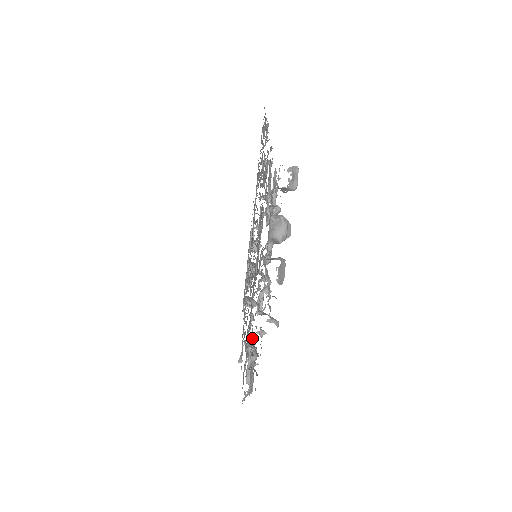
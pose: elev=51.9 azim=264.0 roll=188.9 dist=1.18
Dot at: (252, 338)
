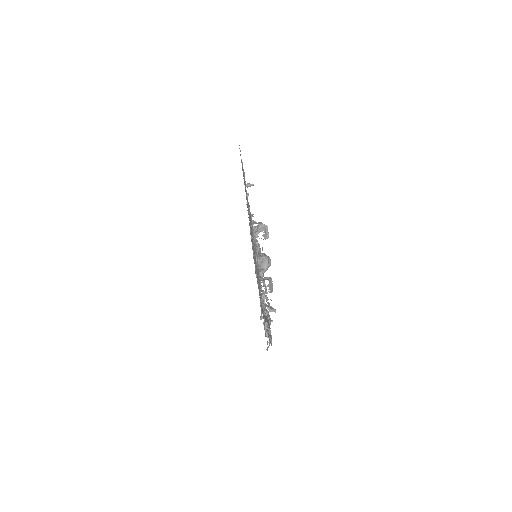
Dot at: occluded
